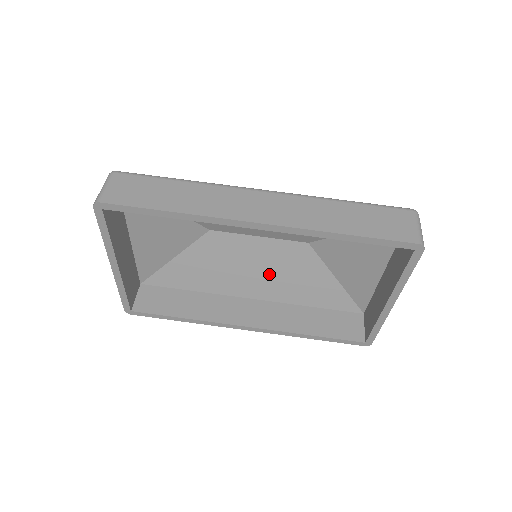
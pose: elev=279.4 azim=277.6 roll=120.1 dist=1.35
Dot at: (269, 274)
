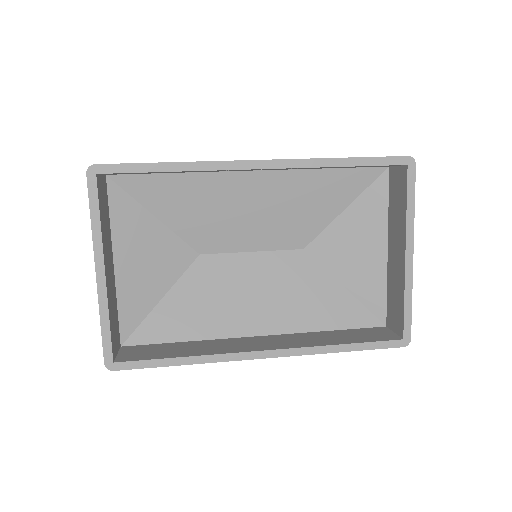
Dot at: (272, 297)
